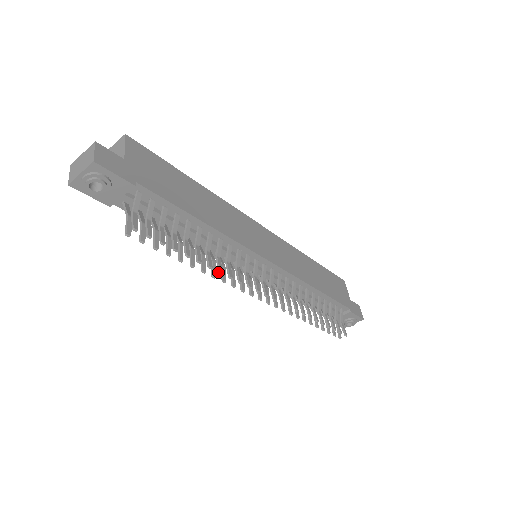
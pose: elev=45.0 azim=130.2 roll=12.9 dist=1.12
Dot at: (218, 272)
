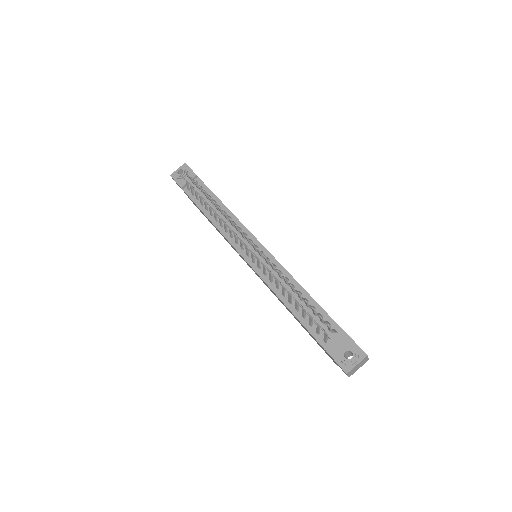
Dot at: (218, 207)
